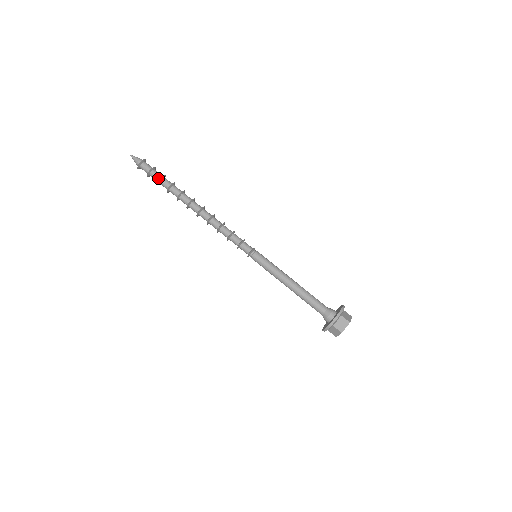
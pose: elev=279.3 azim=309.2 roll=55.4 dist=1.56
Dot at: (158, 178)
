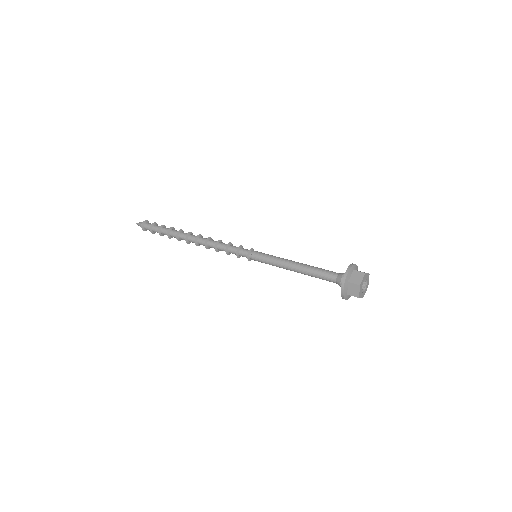
Dot at: (159, 228)
